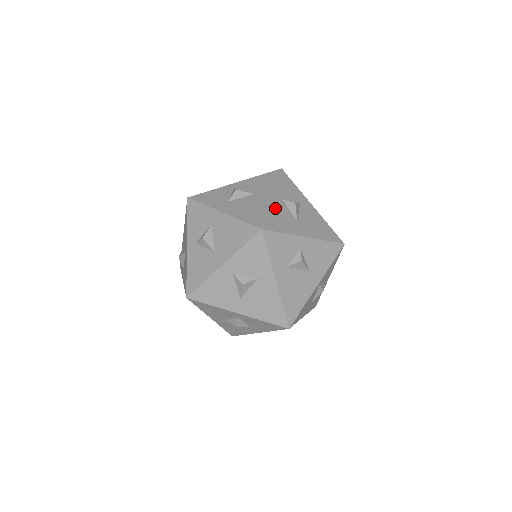
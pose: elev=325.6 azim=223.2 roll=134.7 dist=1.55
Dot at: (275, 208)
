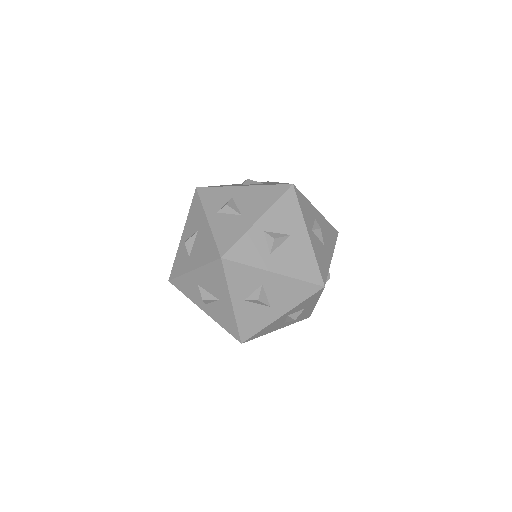
Dot at: (217, 227)
